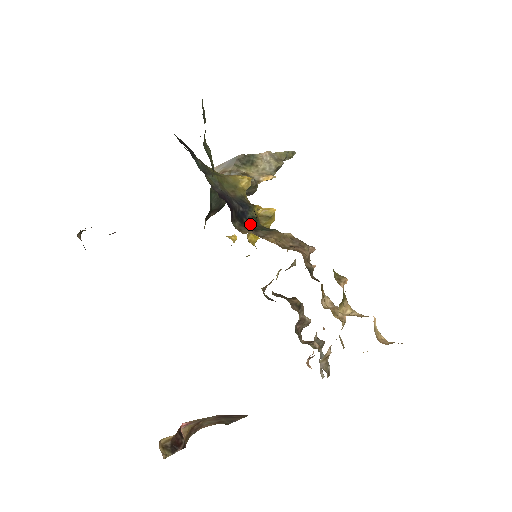
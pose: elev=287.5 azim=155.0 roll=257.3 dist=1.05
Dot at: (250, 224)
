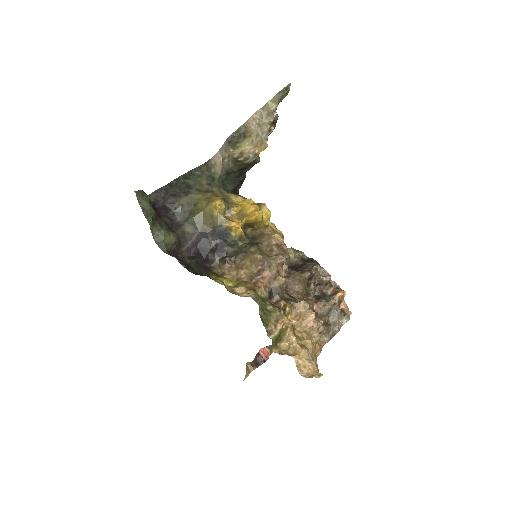
Dot at: (231, 249)
